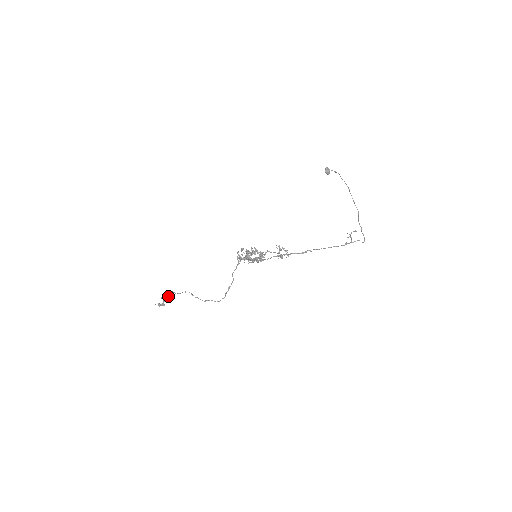
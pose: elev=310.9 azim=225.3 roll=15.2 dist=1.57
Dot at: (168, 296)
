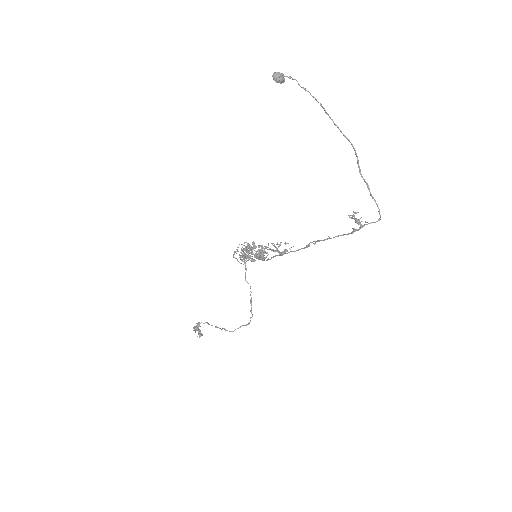
Dot at: (198, 330)
